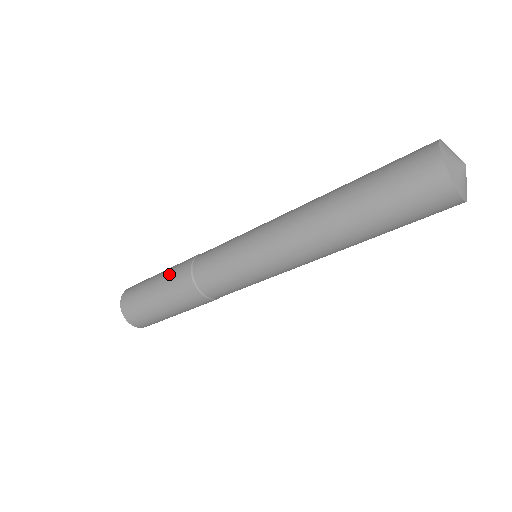
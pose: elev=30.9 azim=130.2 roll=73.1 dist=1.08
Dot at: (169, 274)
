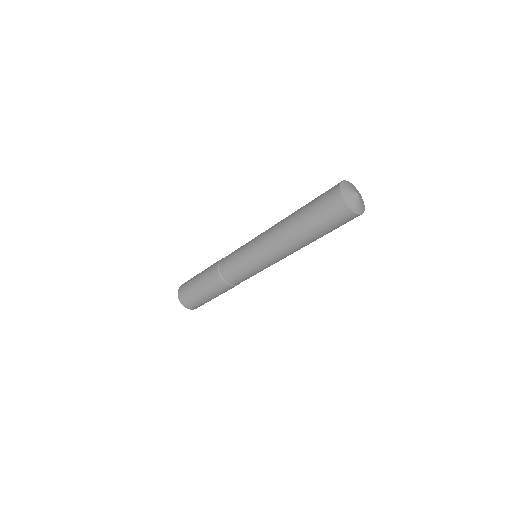
Dot at: (206, 278)
